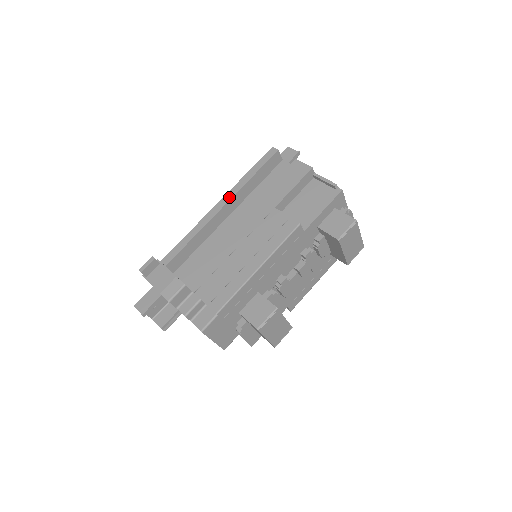
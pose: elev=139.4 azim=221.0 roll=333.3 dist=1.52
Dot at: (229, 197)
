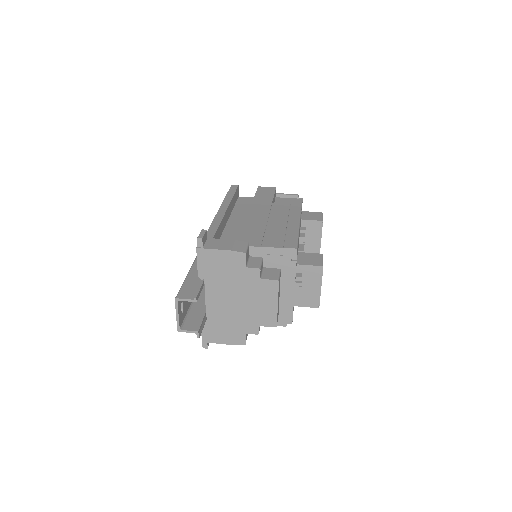
Dot at: (226, 206)
